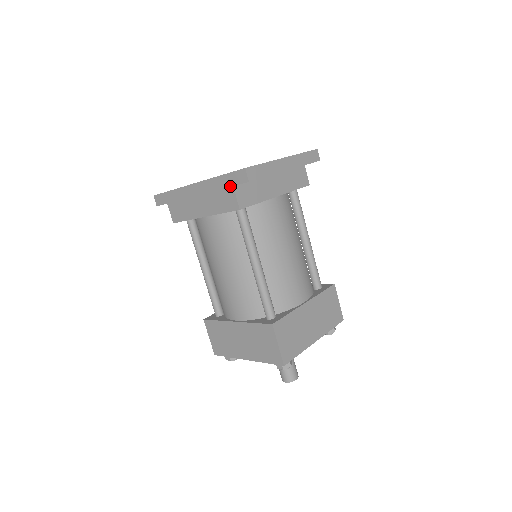
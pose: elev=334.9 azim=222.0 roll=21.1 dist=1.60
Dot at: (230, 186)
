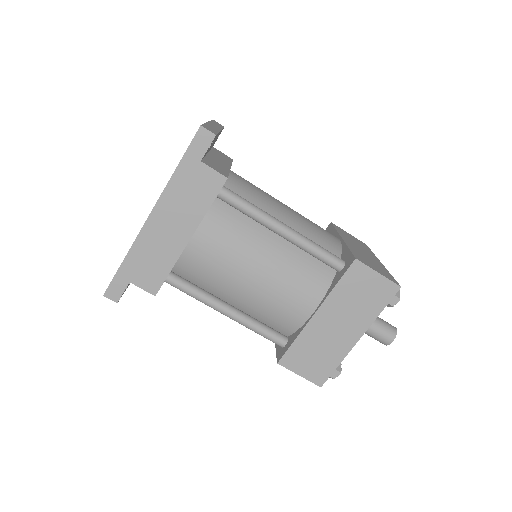
Dot at: (197, 165)
